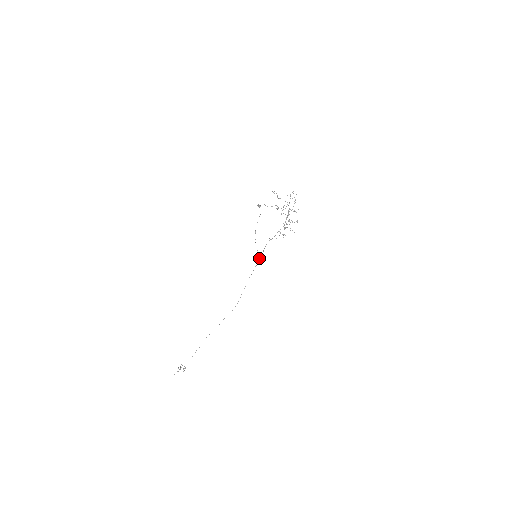
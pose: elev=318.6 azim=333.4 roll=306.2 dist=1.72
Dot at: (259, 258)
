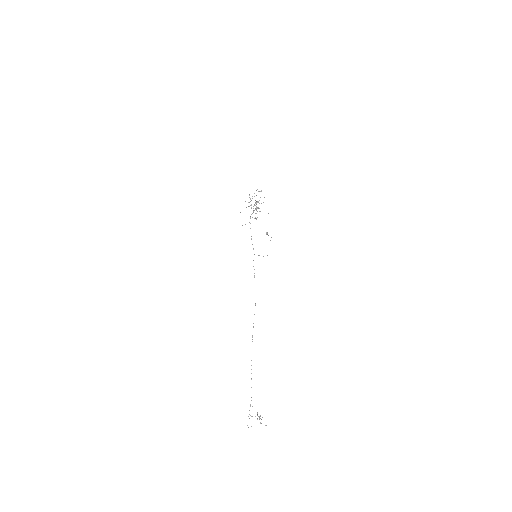
Dot at: (258, 255)
